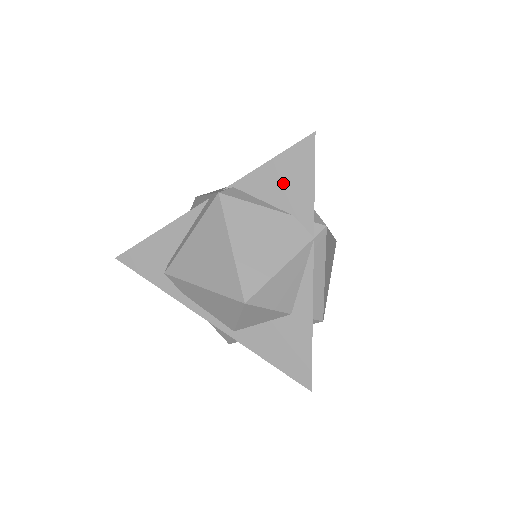
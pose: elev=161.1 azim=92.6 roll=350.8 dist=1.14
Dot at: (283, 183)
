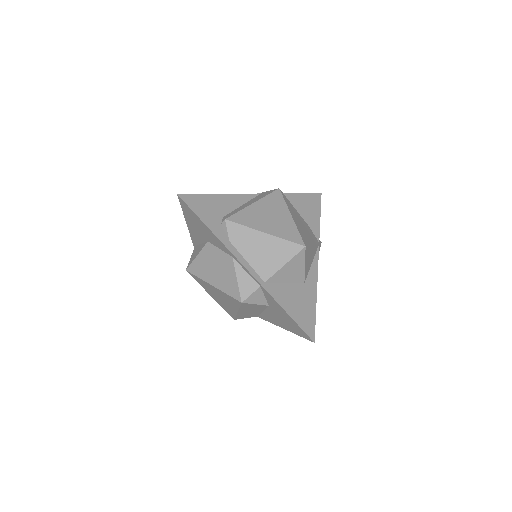
Dot at: (305, 208)
